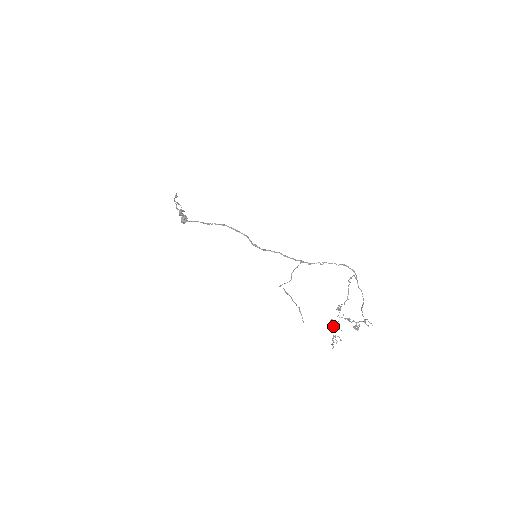
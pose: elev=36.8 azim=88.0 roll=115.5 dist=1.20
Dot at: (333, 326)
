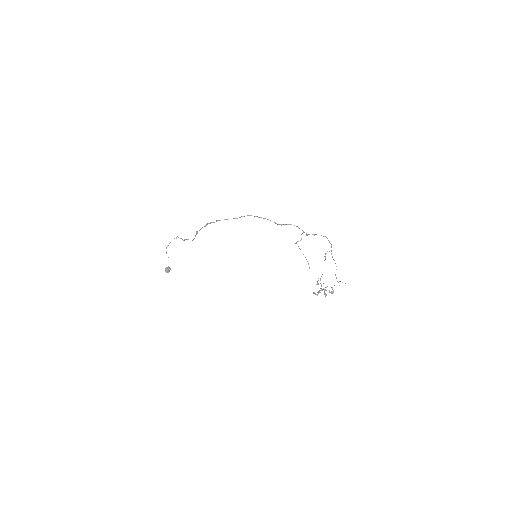
Dot at: (317, 294)
